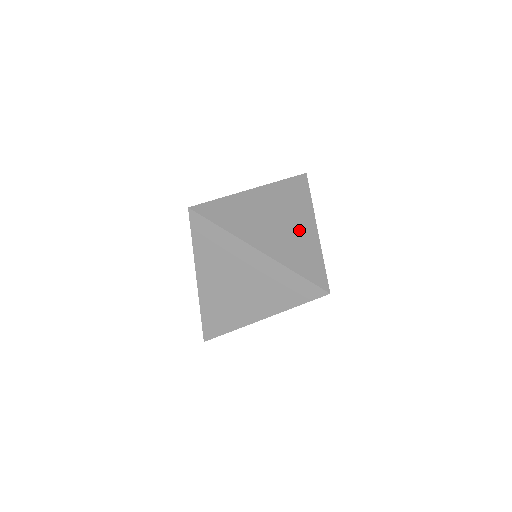
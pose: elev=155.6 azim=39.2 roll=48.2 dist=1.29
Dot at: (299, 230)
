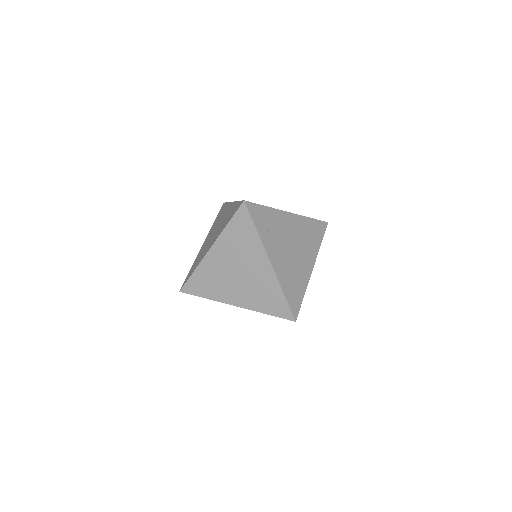
Dot at: (257, 273)
